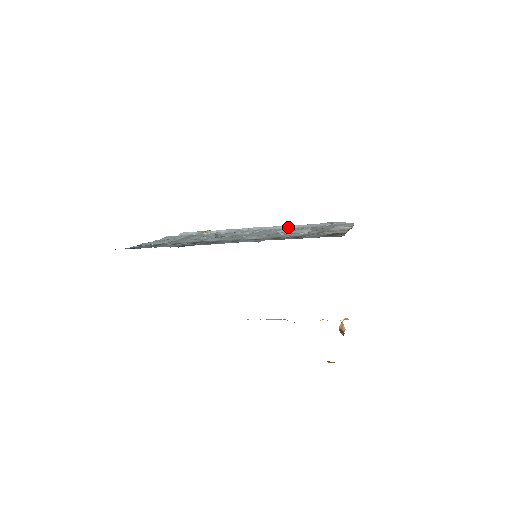
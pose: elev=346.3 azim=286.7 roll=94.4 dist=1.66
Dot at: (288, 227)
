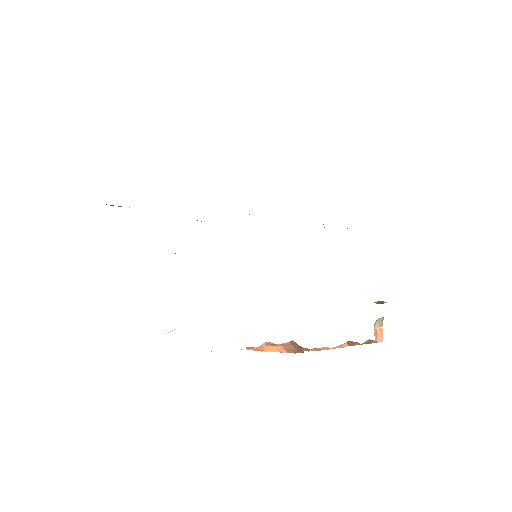
Dot at: occluded
